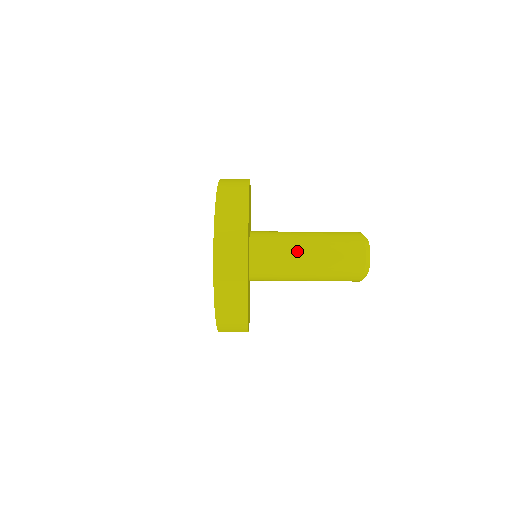
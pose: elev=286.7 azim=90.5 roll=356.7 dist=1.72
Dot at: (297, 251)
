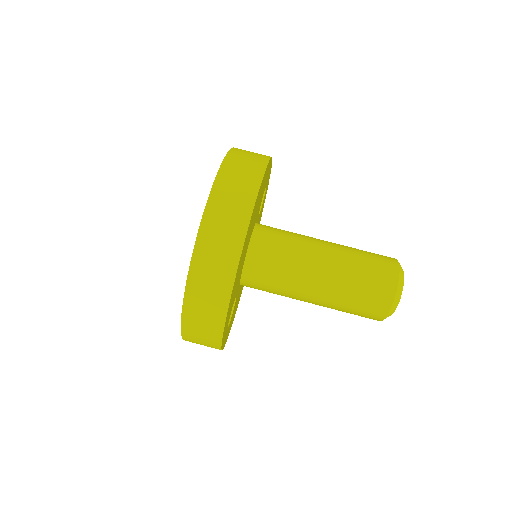
Dot at: (309, 265)
